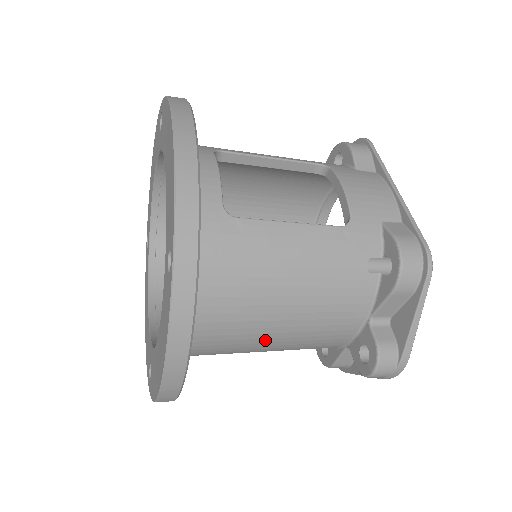
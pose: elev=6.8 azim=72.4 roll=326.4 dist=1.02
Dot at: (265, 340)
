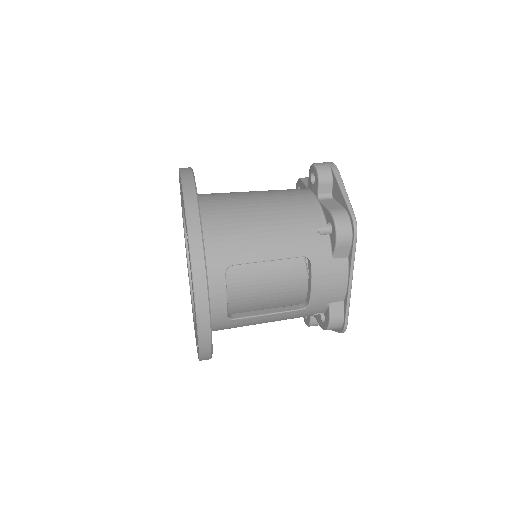
Dot at: occluded
